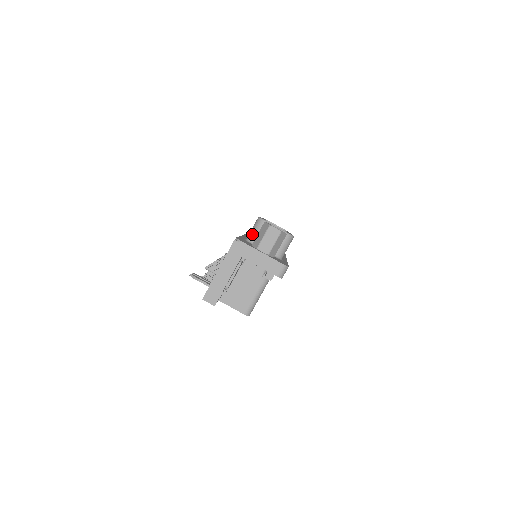
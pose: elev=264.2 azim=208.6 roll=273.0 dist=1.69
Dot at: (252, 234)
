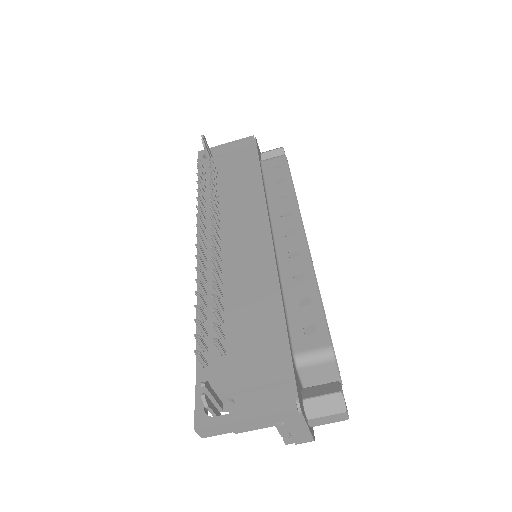
Dot at: (308, 361)
